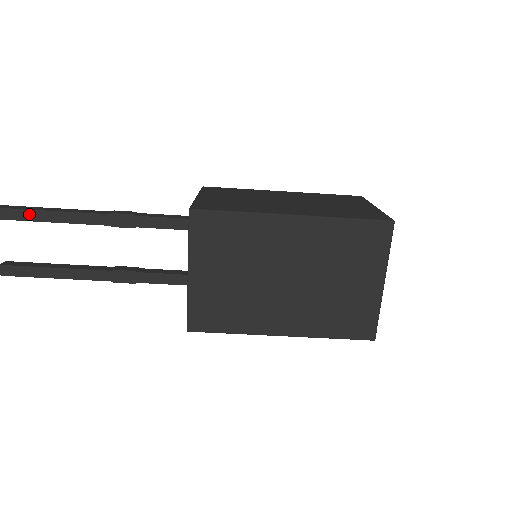
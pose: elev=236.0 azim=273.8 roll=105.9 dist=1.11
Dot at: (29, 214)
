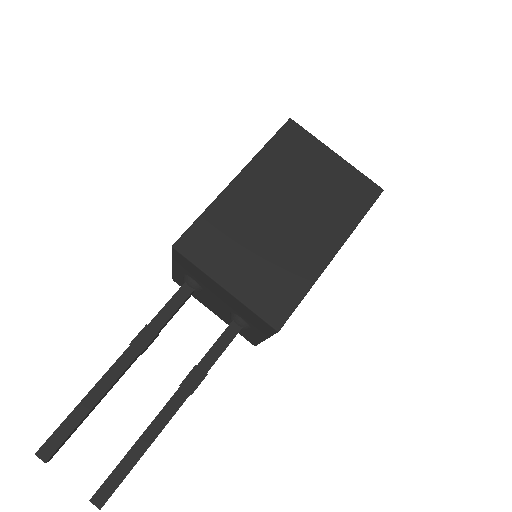
Dot at: (70, 422)
